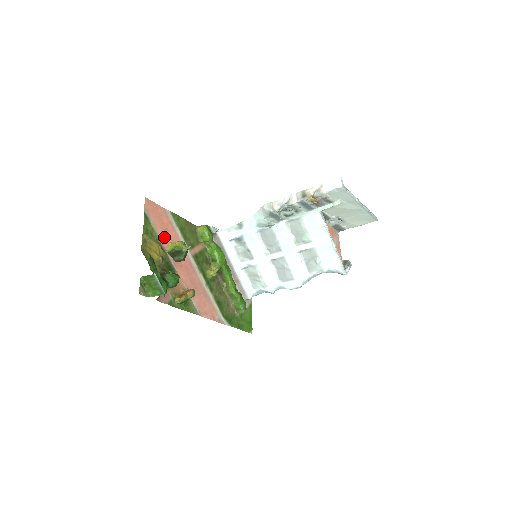
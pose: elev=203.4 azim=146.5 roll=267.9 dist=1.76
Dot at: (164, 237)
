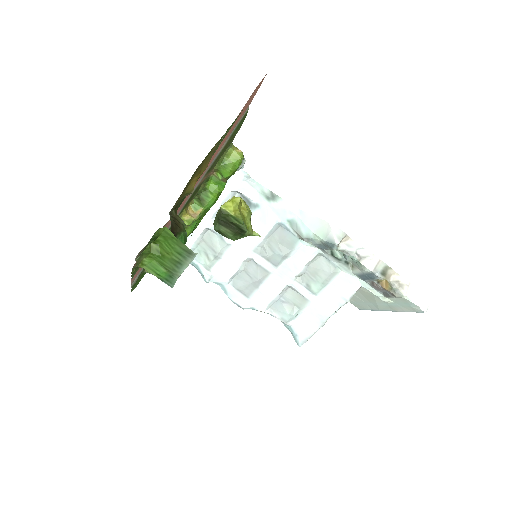
Dot at: (216, 150)
